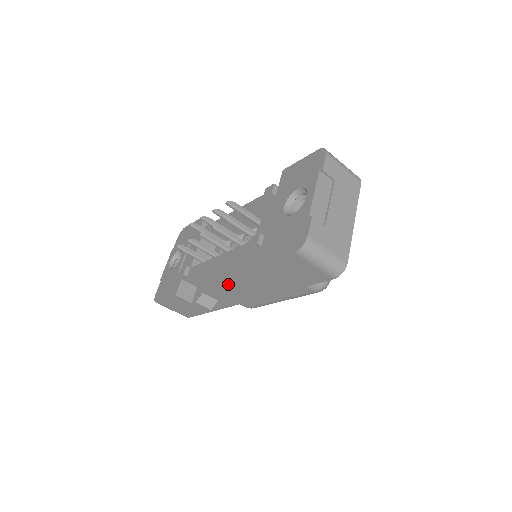
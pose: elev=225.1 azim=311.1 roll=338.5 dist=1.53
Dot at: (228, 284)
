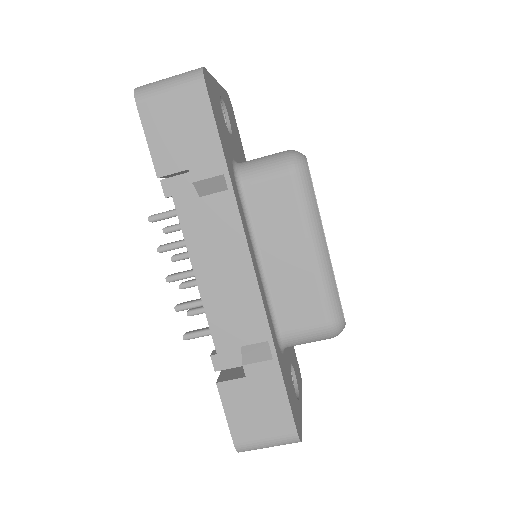
Dot at: (223, 280)
